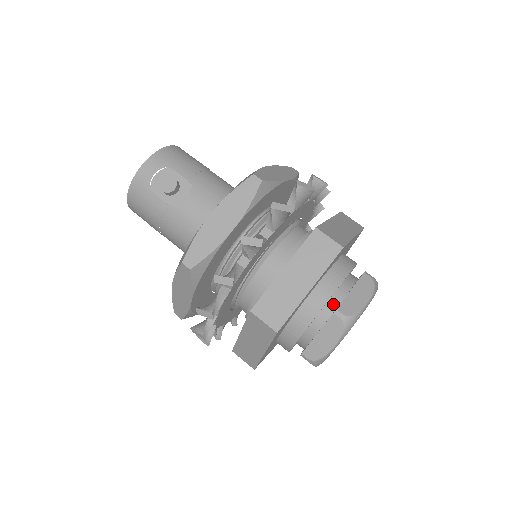
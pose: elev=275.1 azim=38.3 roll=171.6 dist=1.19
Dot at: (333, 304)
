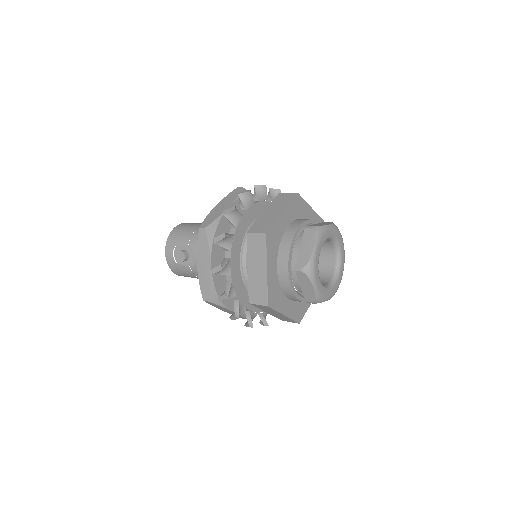
Dot at: occluded
